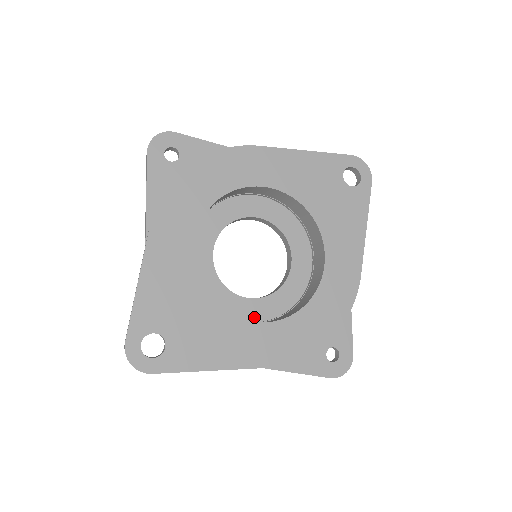
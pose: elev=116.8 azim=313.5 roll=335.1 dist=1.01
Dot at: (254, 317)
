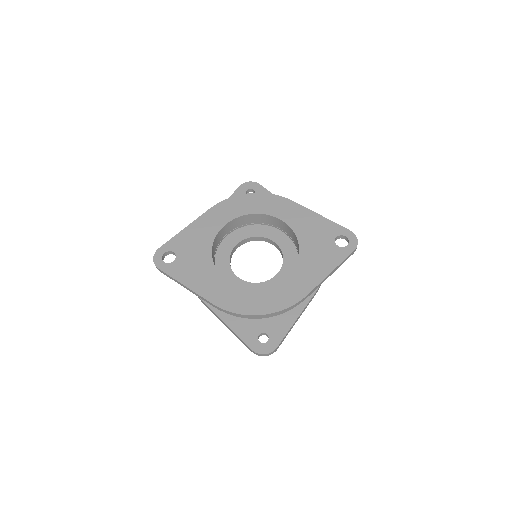
Dot at: occluded
